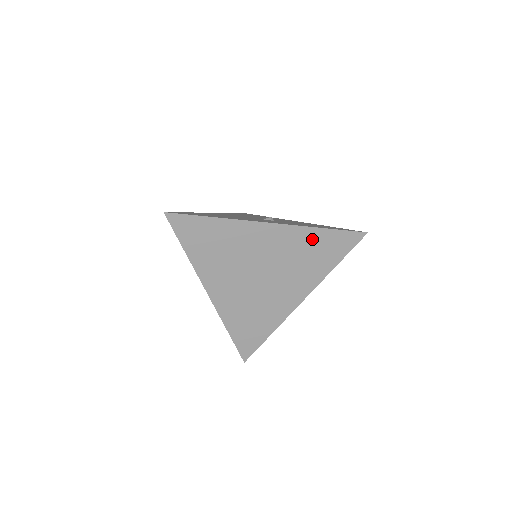
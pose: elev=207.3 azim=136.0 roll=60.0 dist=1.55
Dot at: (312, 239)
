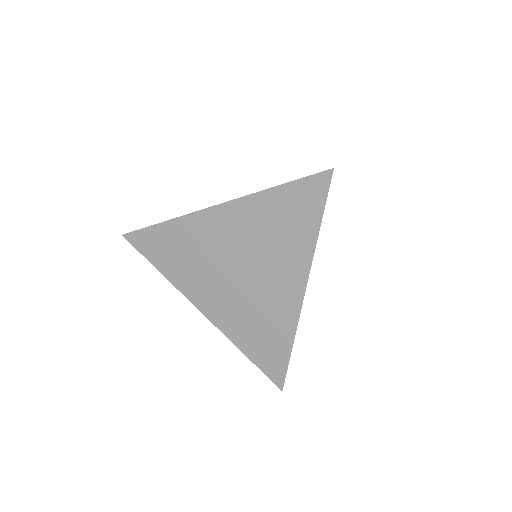
Dot at: (270, 206)
